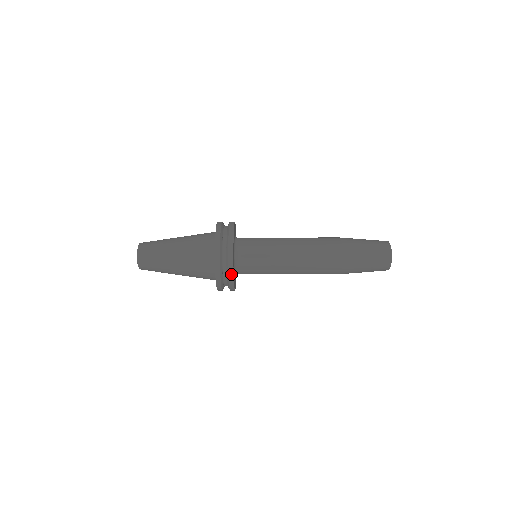
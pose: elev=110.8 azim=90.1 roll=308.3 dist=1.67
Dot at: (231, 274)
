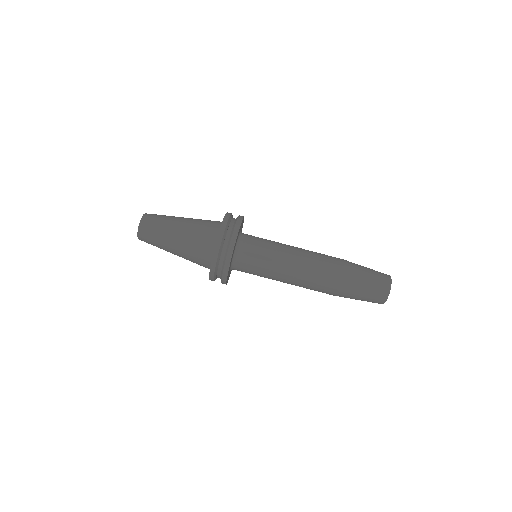
Dot at: (224, 283)
